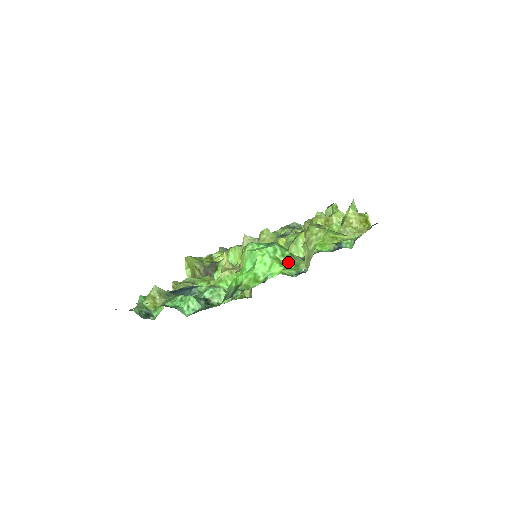
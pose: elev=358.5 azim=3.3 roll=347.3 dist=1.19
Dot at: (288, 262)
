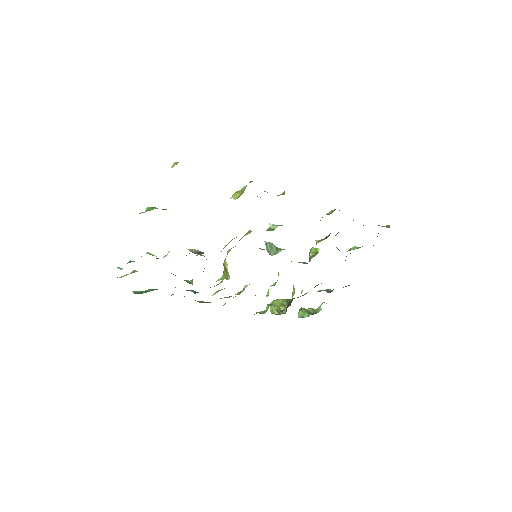
Dot at: occluded
